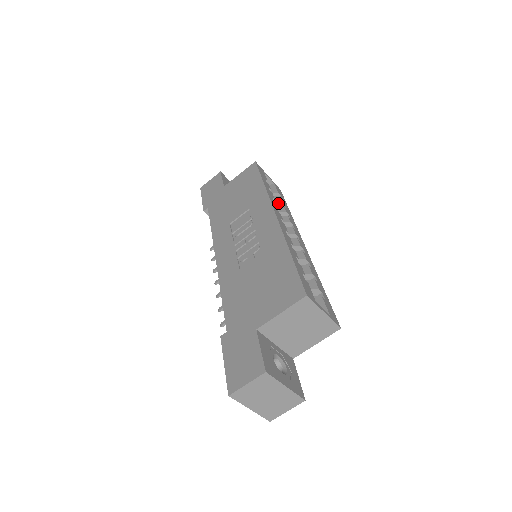
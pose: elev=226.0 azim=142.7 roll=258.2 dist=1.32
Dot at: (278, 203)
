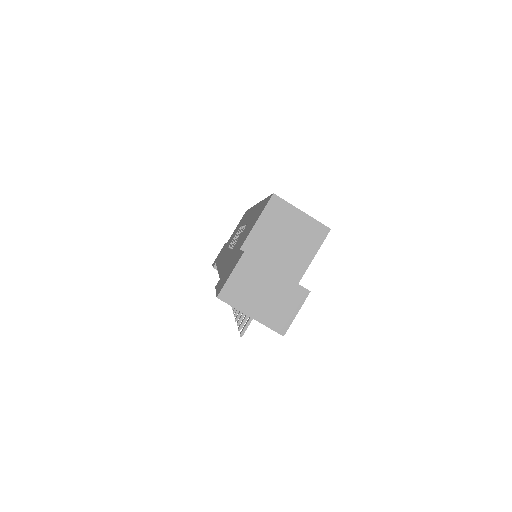
Dot at: occluded
